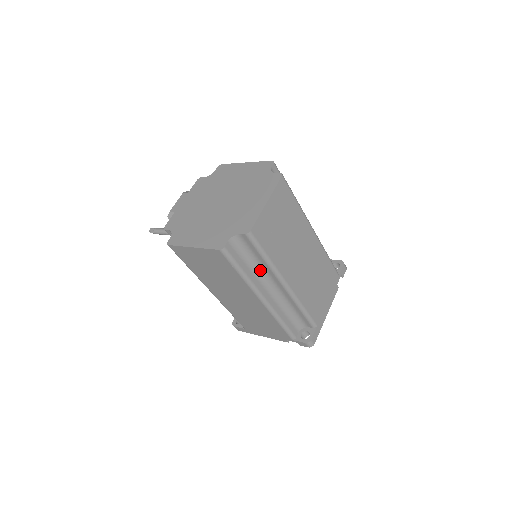
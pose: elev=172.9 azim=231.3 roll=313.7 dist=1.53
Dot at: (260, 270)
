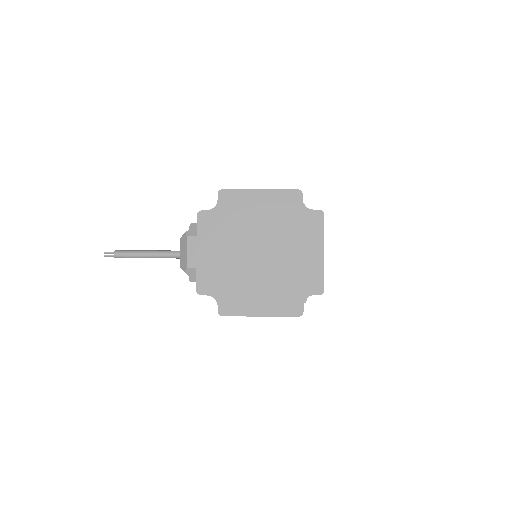
Dot at: occluded
